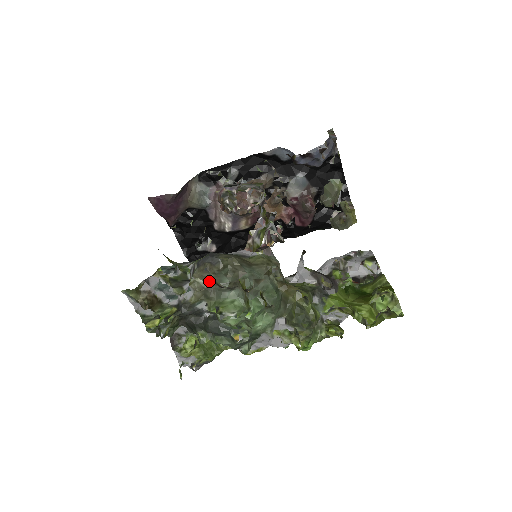
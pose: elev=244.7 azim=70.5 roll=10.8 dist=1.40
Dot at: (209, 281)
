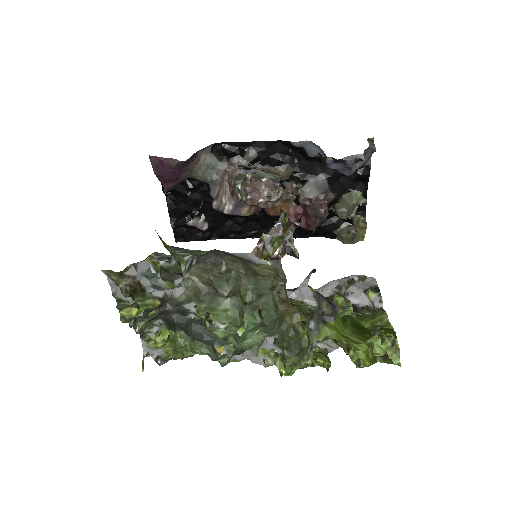
Dot at: (206, 282)
